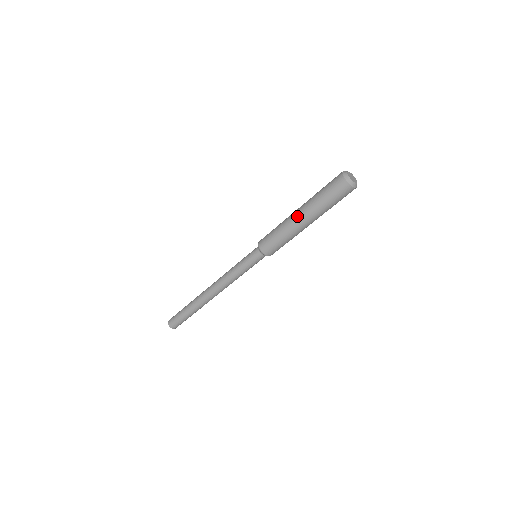
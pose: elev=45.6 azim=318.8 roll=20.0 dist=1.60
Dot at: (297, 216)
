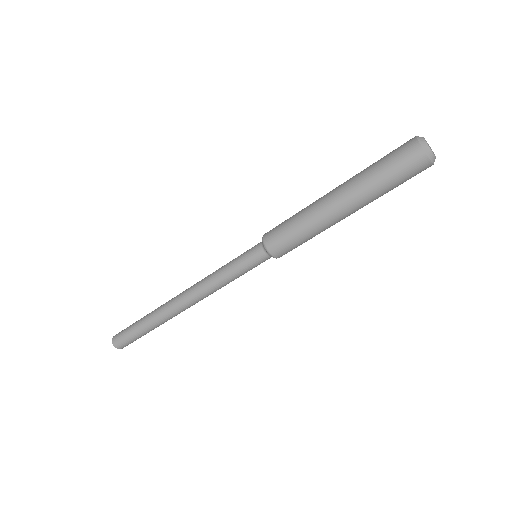
Dot at: (333, 201)
